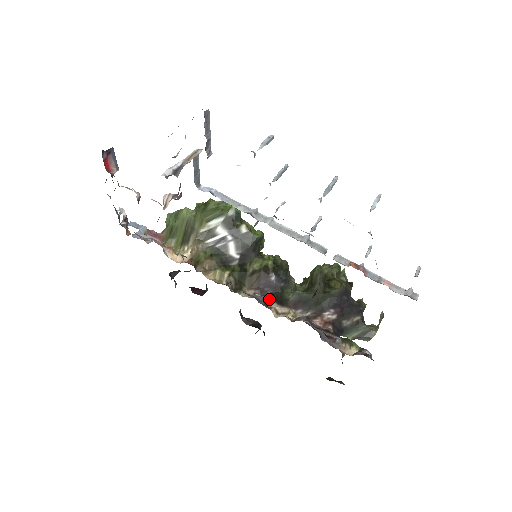
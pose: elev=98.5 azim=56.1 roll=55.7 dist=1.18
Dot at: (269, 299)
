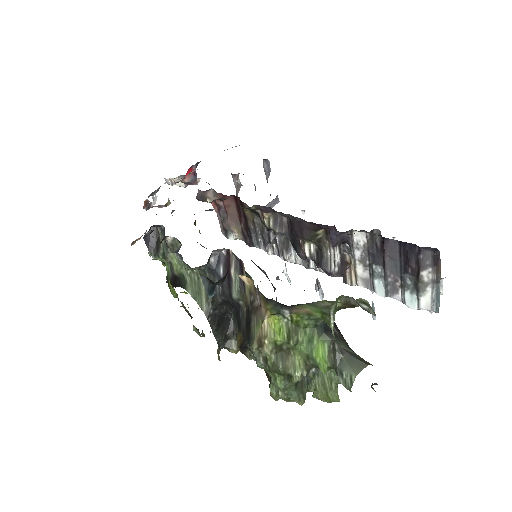
Dot at: occluded
